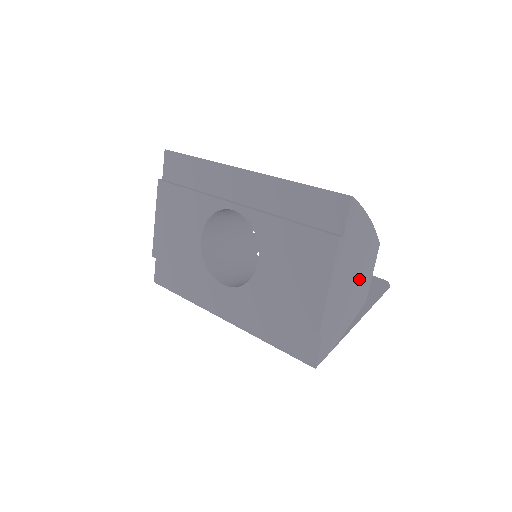
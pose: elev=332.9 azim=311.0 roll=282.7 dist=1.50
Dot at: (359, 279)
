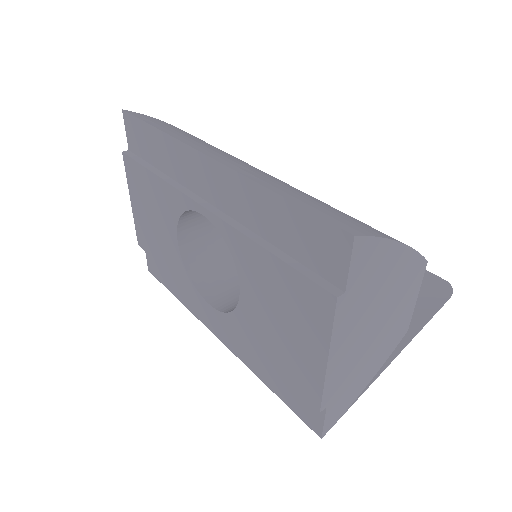
Dot at: (389, 319)
